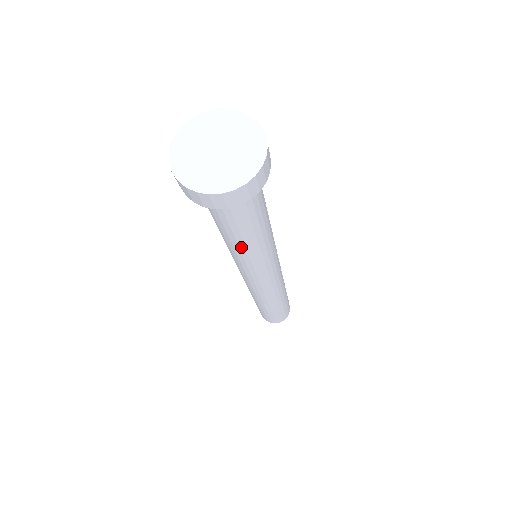
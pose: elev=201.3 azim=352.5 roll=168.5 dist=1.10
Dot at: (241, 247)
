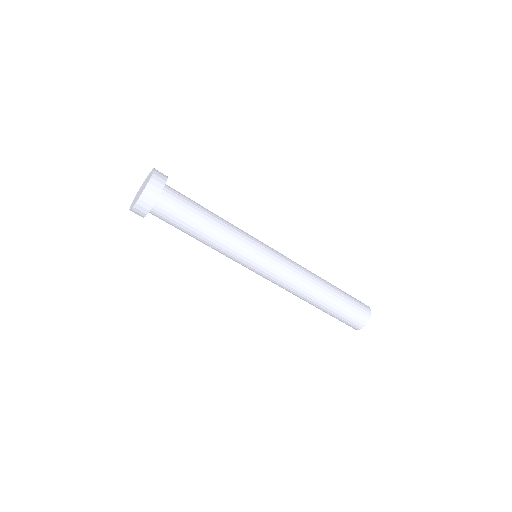
Dot at: (206, 243)
